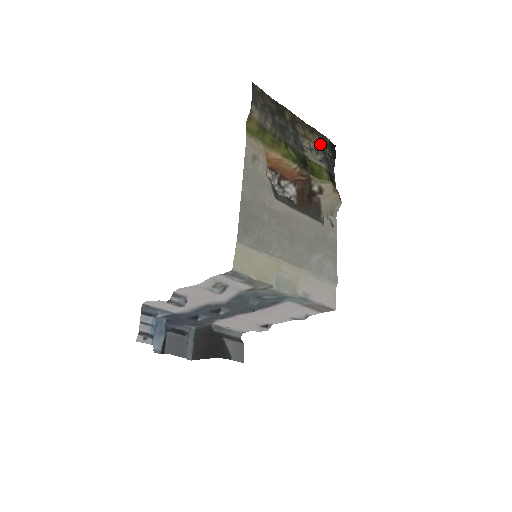
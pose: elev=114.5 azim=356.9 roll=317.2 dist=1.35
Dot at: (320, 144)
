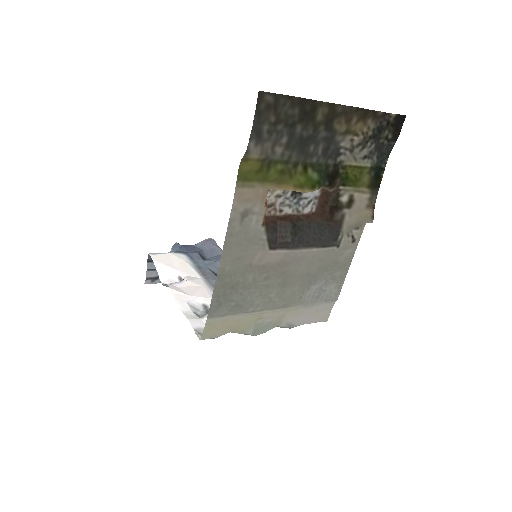
Dot at: (373, 131)
